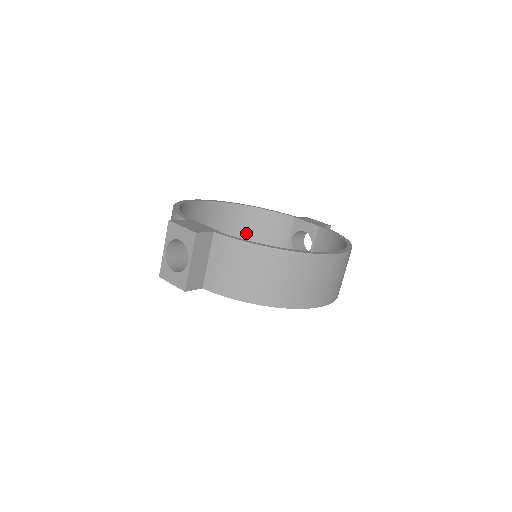
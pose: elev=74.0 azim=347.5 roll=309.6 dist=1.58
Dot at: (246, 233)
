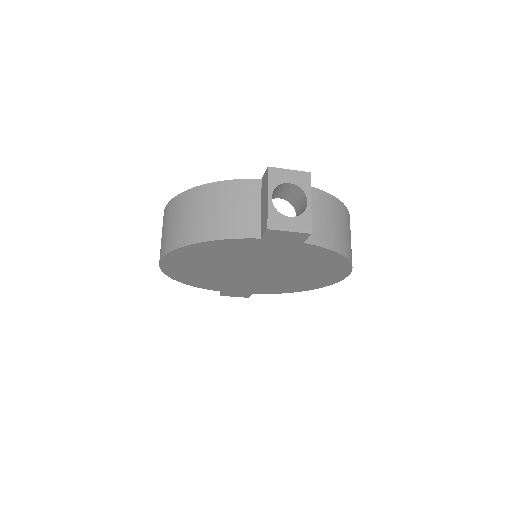
Dot at: occluded
